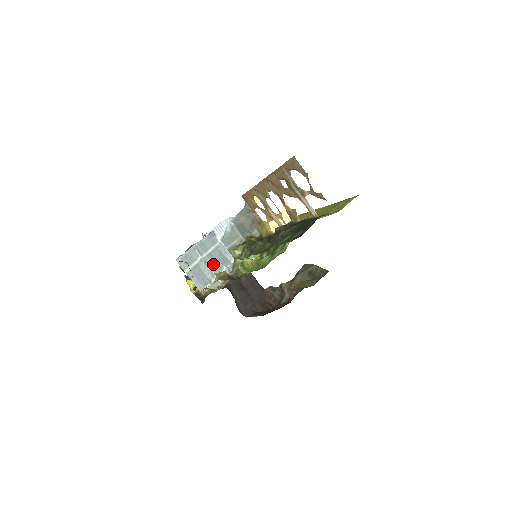
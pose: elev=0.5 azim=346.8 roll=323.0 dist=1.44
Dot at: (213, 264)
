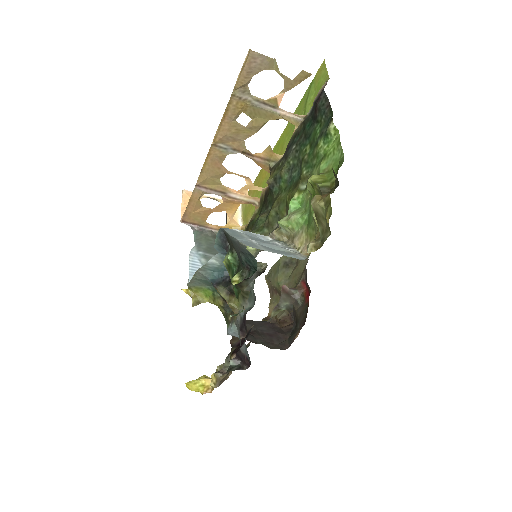
Dot at: occluded
